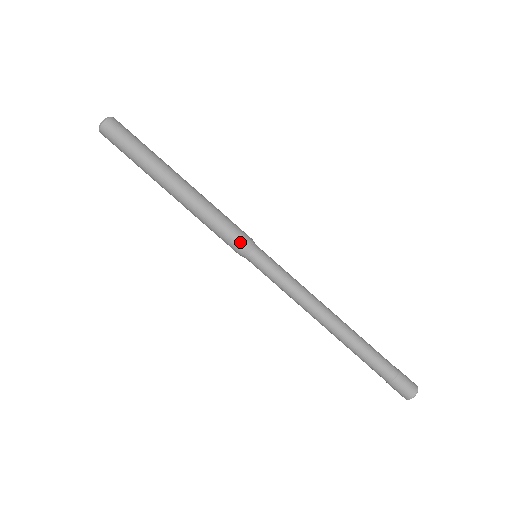
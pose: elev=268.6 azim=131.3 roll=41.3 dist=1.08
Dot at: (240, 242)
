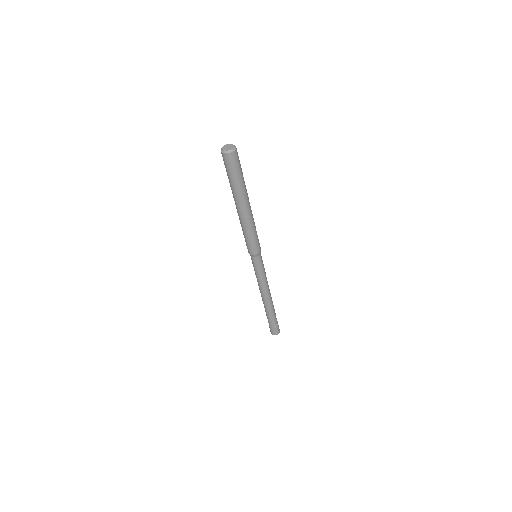
Dot at: (251, 251)
